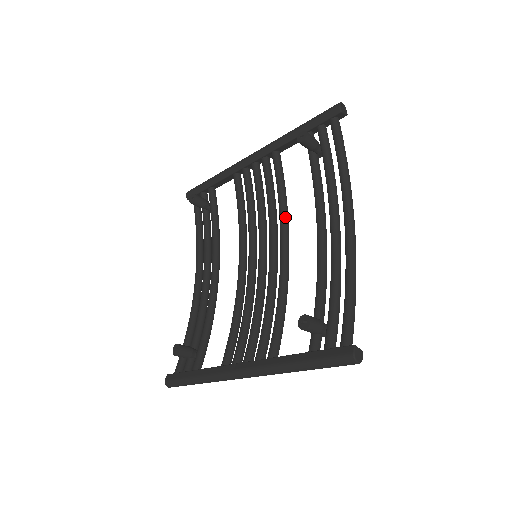
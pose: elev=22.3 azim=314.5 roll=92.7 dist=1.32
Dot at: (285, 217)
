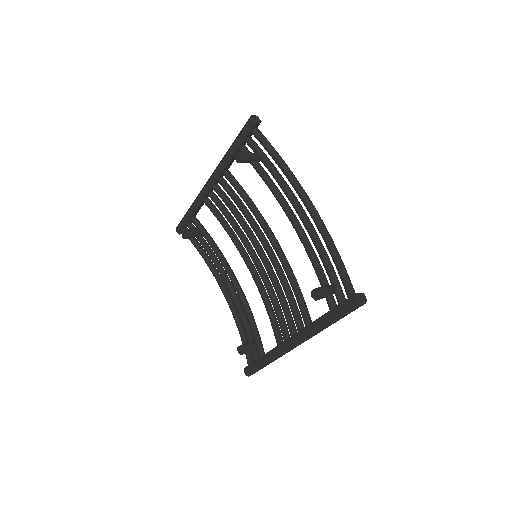
Dot at: (260, 217)
